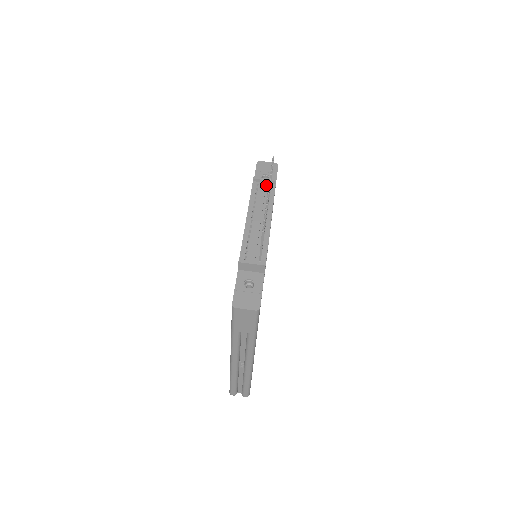
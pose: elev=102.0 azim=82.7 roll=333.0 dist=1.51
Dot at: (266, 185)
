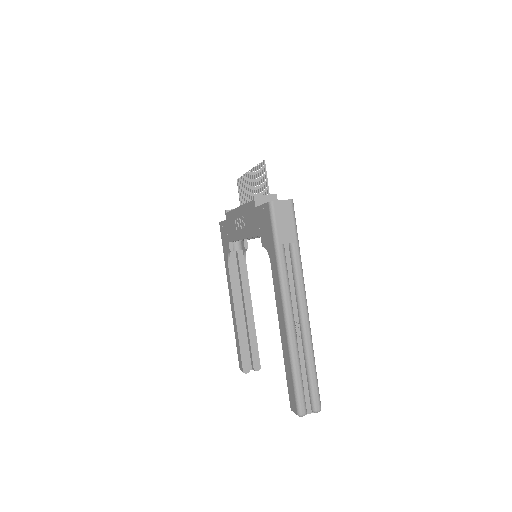
Dot at: occluded
